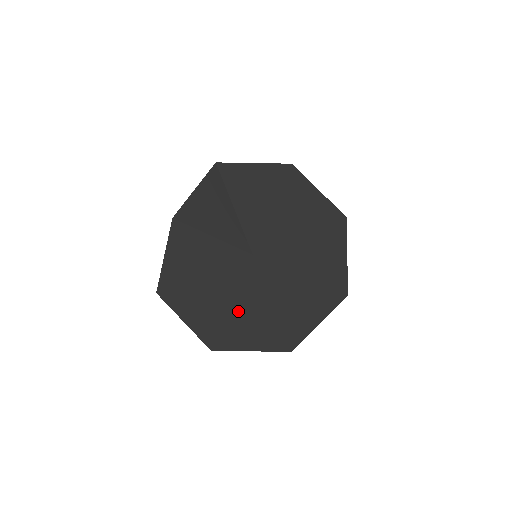
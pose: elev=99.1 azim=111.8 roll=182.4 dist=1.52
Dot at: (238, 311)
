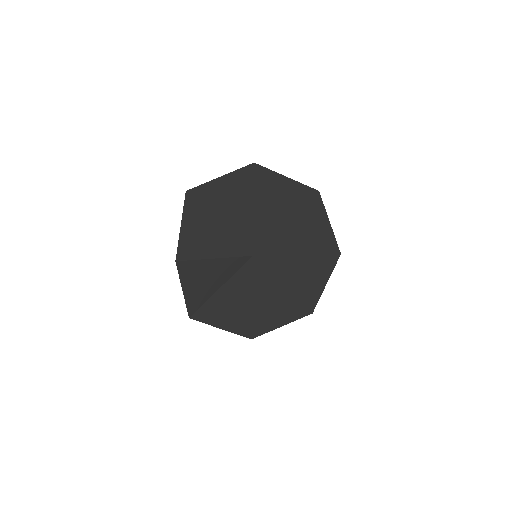
Dot at: (260, 303)
